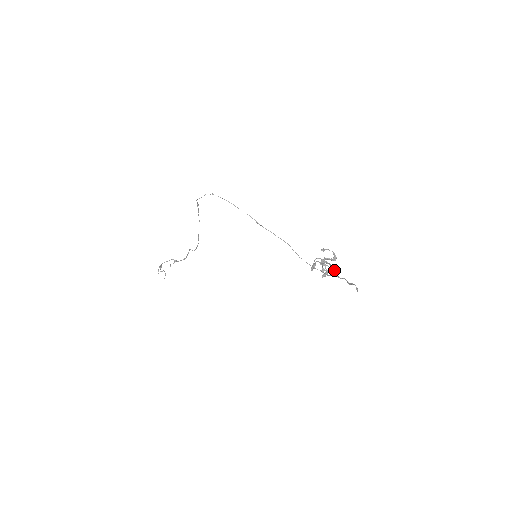
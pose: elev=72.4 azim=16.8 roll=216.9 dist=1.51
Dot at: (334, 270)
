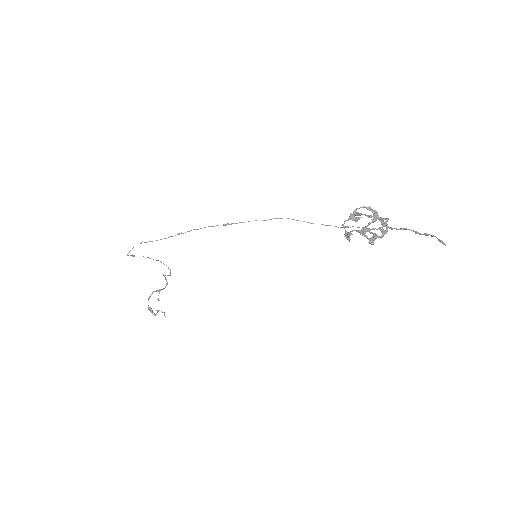
Dot at: occluded
